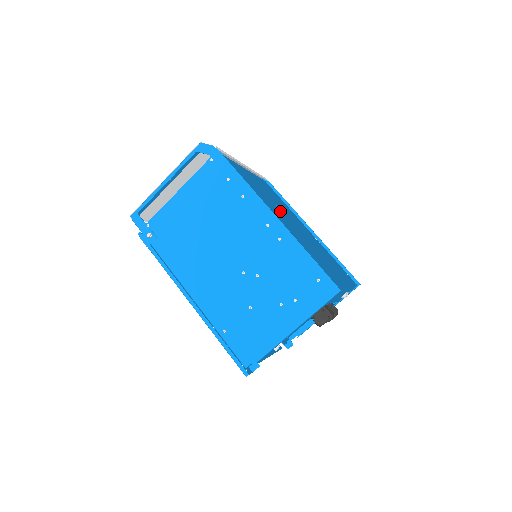
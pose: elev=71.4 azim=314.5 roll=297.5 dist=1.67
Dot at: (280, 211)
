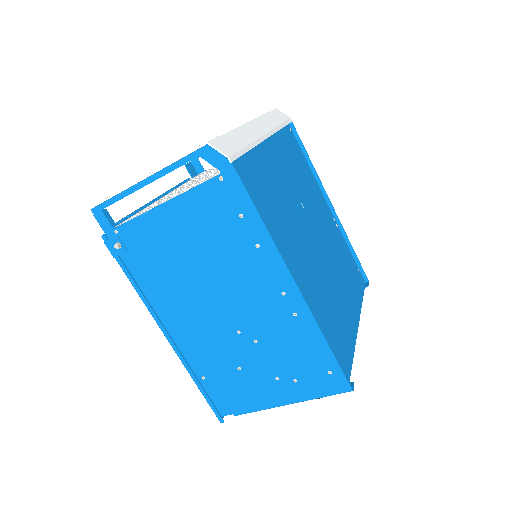
Dot at: (301, 221)
